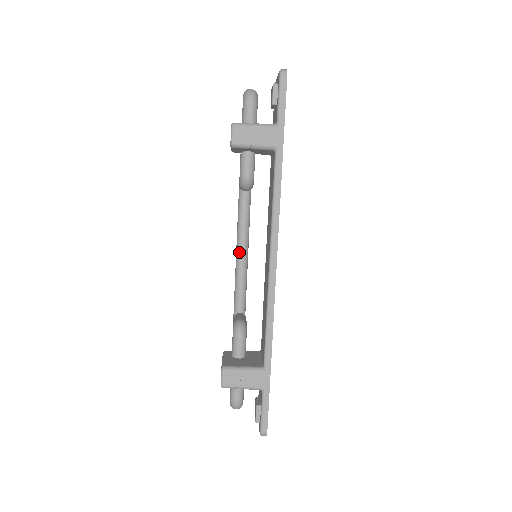
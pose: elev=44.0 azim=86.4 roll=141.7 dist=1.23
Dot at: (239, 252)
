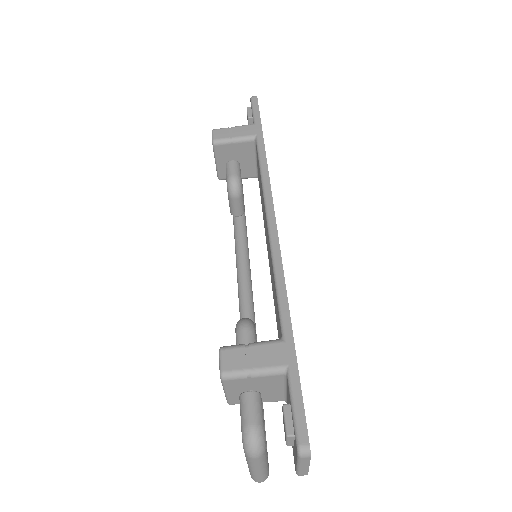
Dot at: (242, 302)
